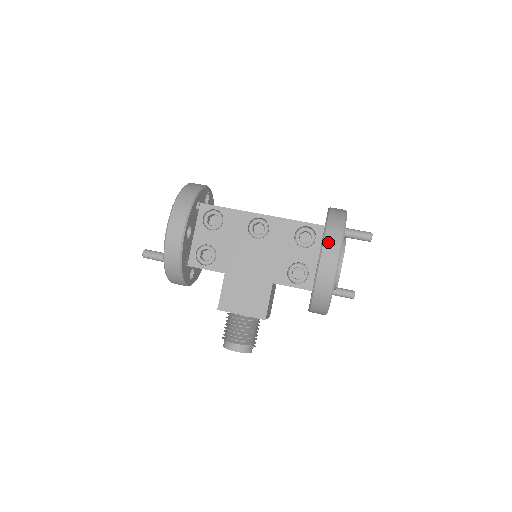
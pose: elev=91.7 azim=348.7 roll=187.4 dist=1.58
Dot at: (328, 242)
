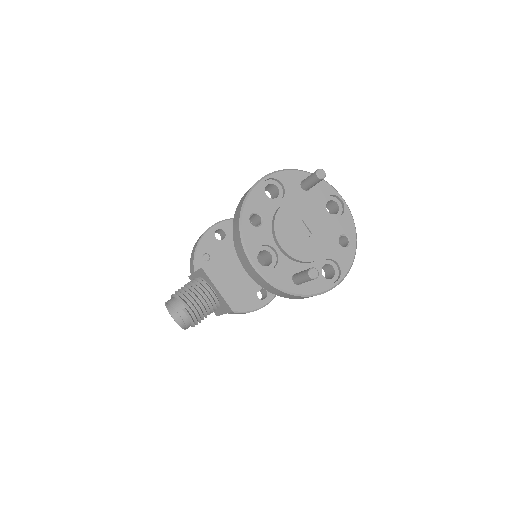
Dot at: occluded
